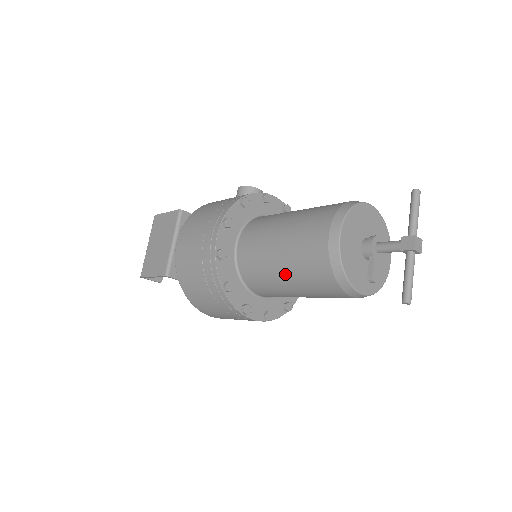
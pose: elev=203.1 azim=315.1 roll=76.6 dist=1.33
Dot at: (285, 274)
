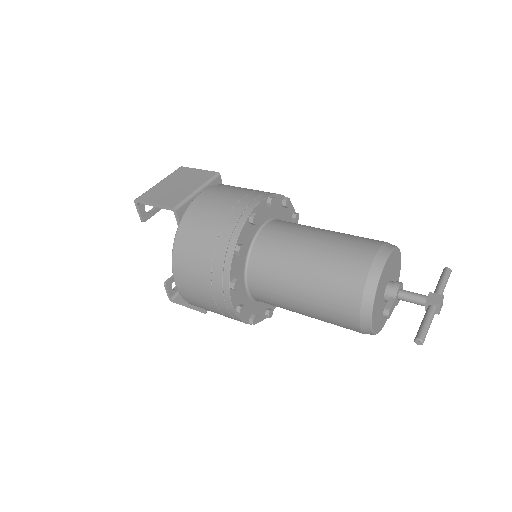
Dot at: (308, 267)
